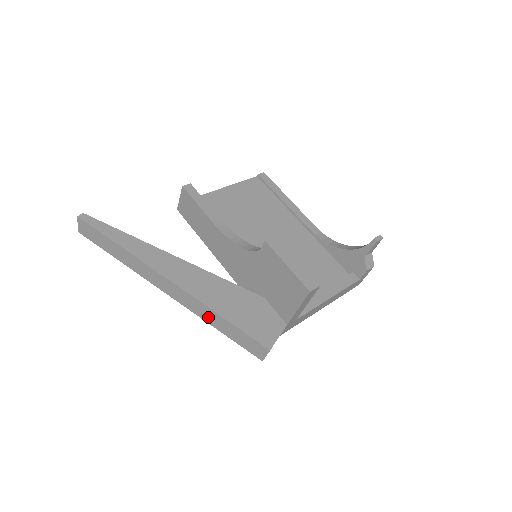
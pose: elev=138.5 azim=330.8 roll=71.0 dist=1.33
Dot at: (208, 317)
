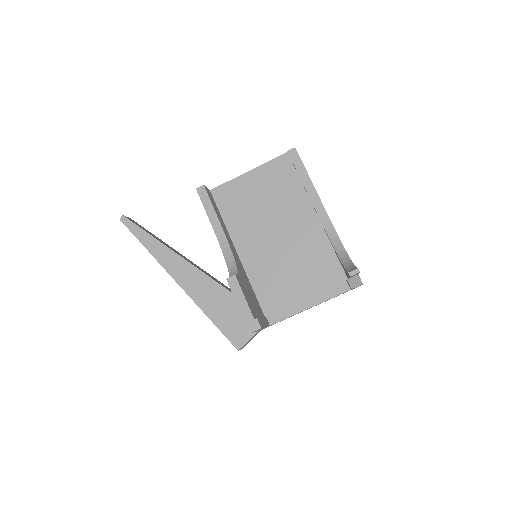
Dot at: occluded
